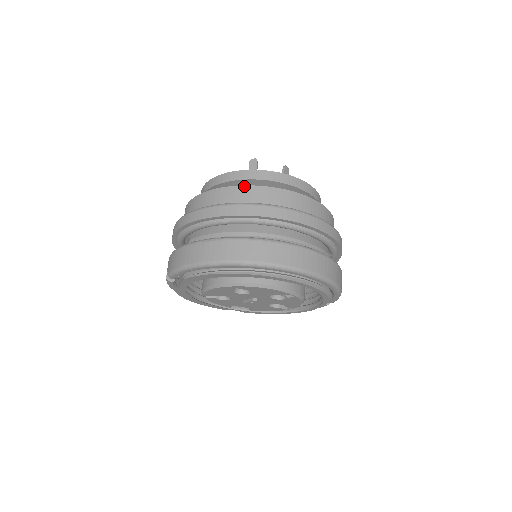
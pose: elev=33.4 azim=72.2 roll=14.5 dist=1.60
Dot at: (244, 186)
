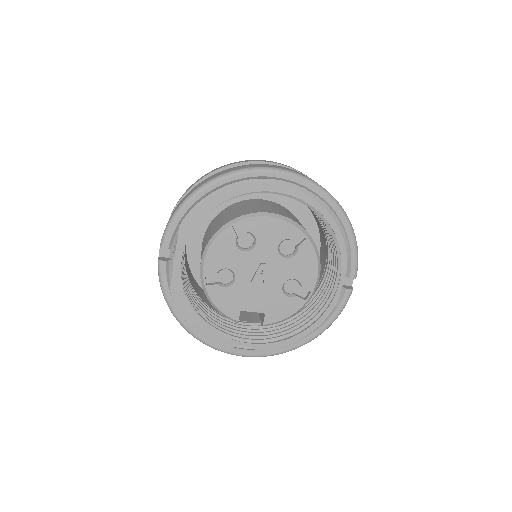
Dot at: occluded
